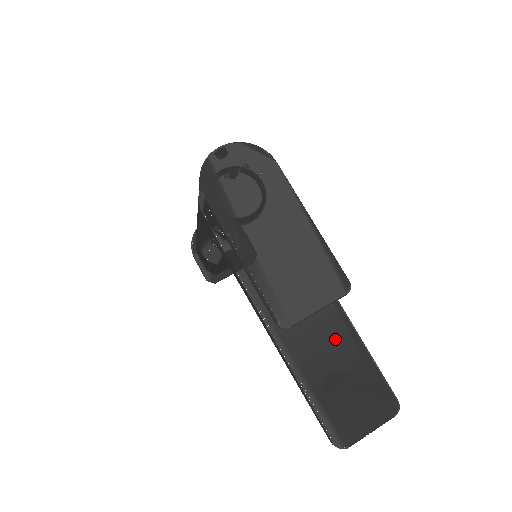
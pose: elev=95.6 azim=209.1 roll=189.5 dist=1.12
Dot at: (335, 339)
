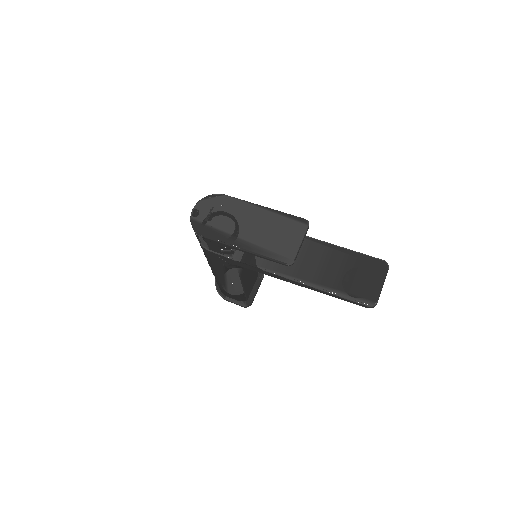
Dot at: (327, 257)
